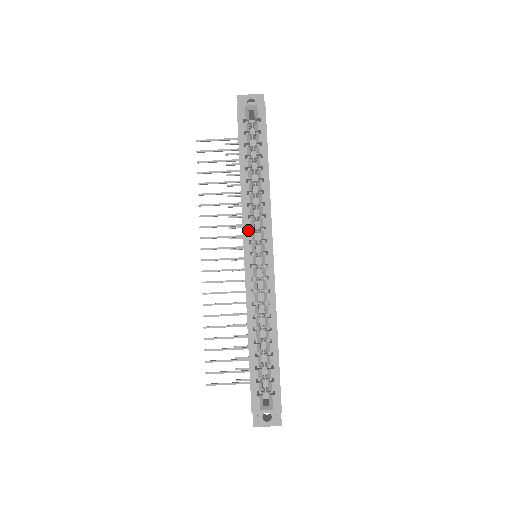
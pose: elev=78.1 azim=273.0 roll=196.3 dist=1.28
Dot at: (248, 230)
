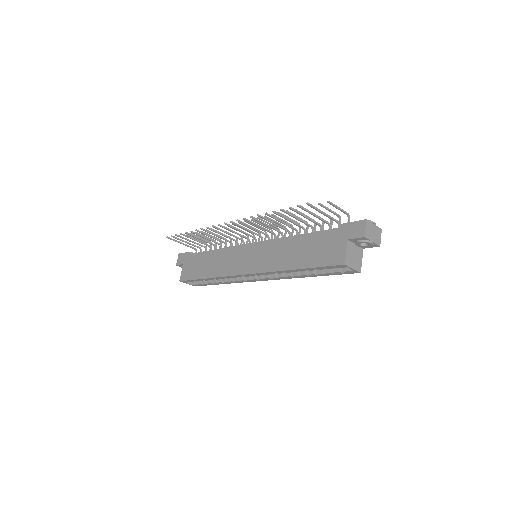
Dot at: occluded
